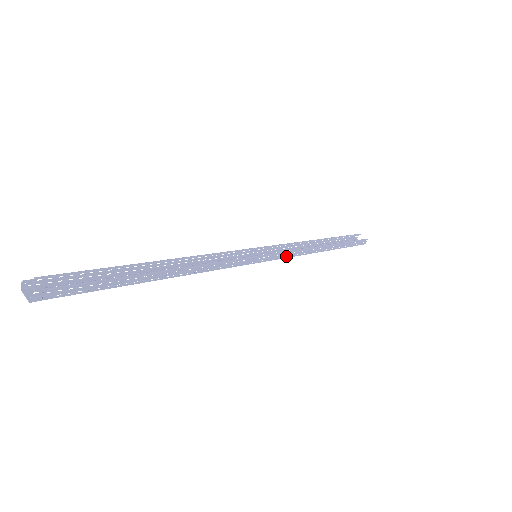
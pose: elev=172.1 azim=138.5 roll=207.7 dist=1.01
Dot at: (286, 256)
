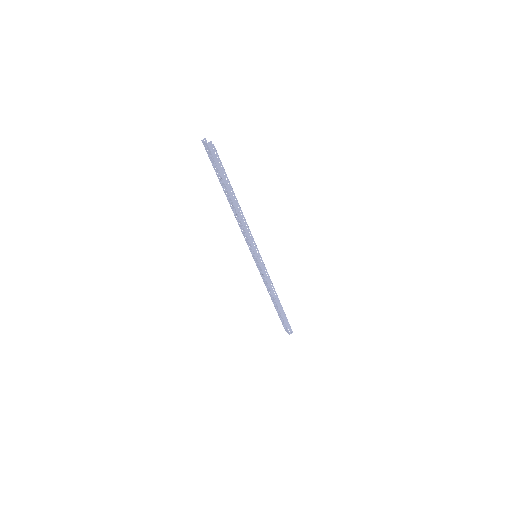
Dot at: (265, 275)
